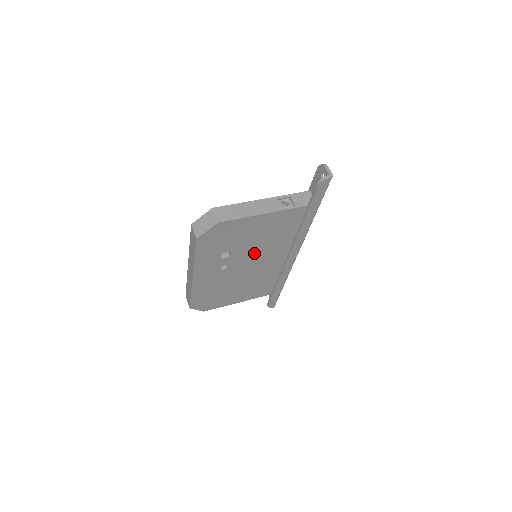
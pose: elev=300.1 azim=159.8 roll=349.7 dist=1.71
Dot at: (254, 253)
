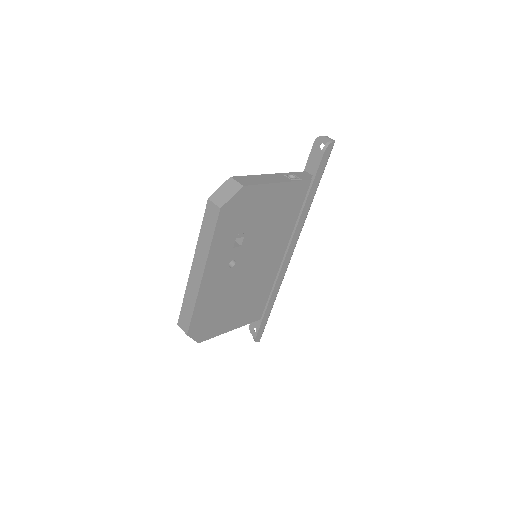
Dot at: (260, 245)
